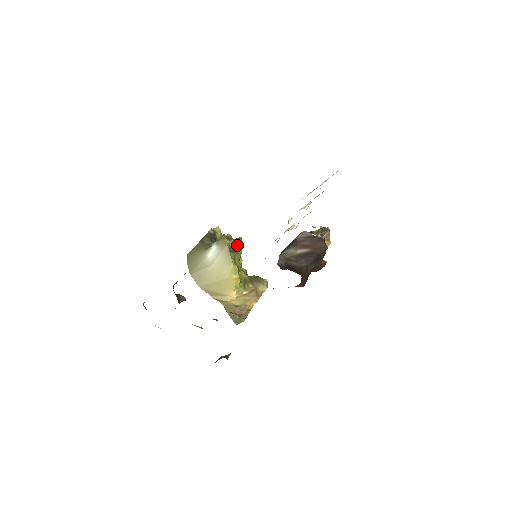
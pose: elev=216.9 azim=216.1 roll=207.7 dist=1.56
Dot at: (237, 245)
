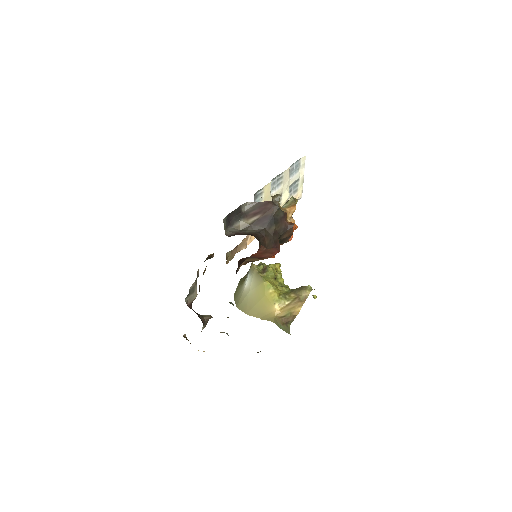
Dot at: (267, 266)
